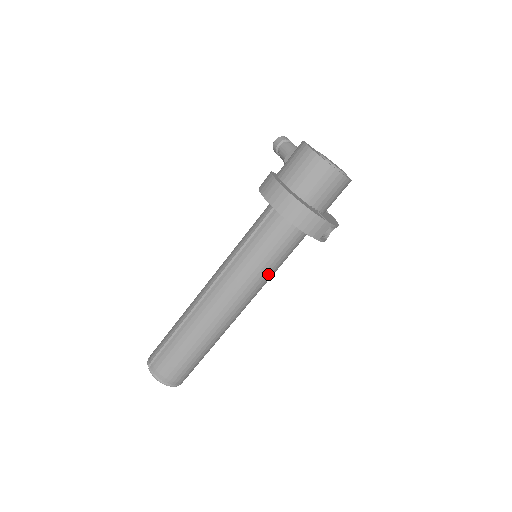
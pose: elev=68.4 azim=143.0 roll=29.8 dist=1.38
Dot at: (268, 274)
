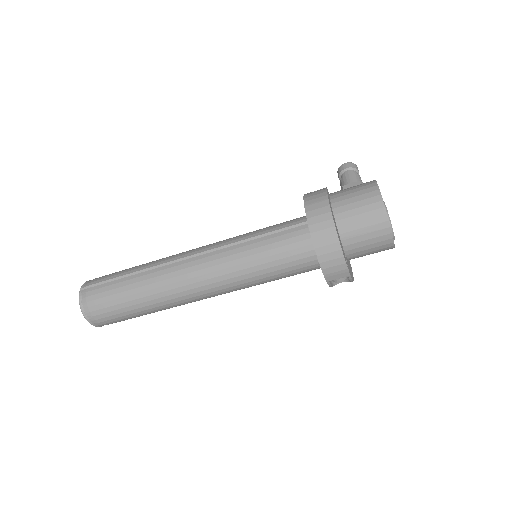
Dot at: (256, 281)
